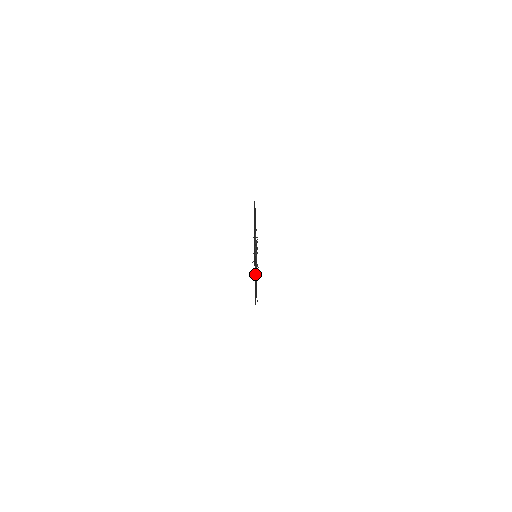
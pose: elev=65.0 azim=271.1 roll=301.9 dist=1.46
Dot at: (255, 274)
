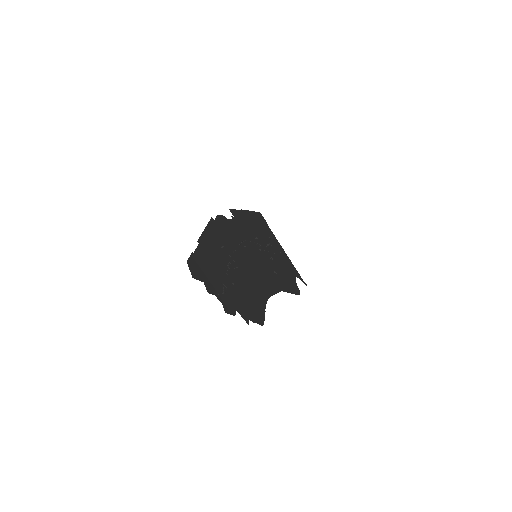
Dot at: (243, 286)
